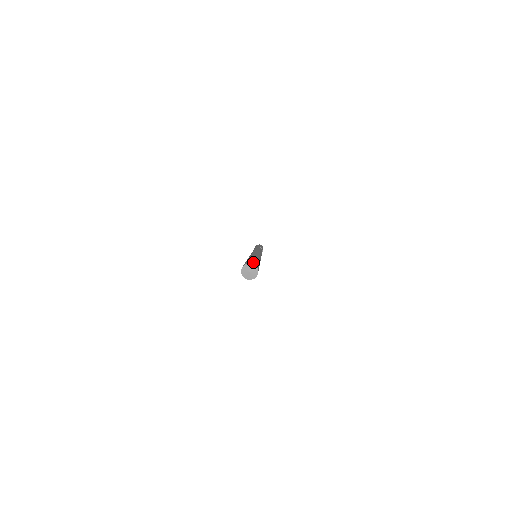
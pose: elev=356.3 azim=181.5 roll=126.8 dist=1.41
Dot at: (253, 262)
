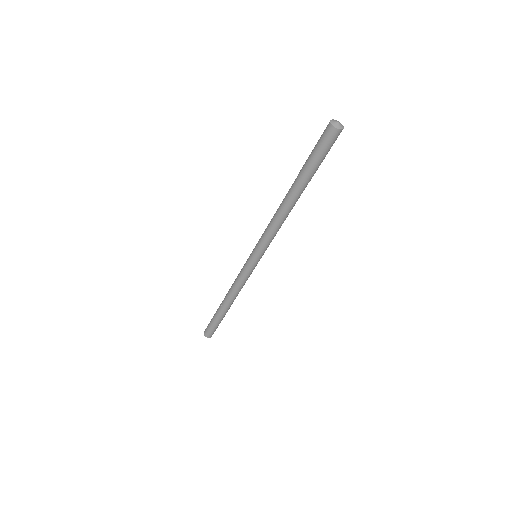
Dot at: occluded
